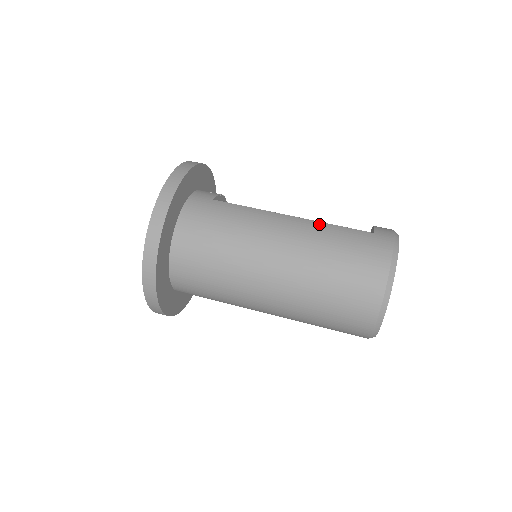
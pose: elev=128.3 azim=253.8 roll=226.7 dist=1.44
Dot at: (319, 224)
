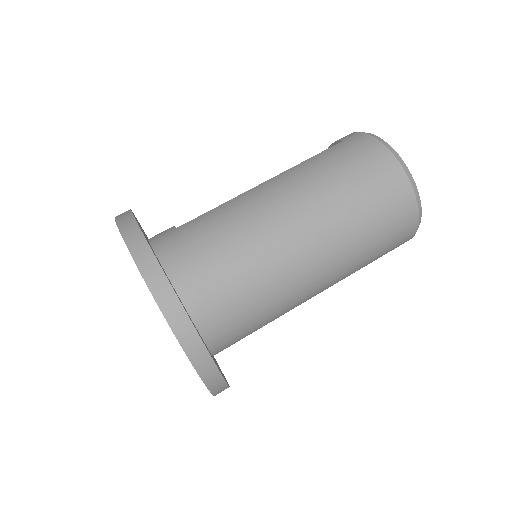
Dot at: (294, 168)
